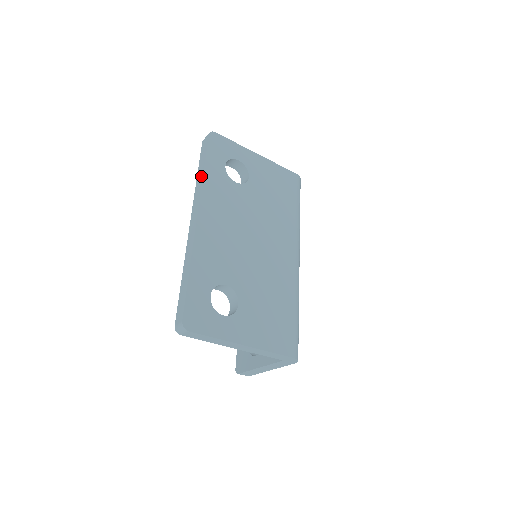
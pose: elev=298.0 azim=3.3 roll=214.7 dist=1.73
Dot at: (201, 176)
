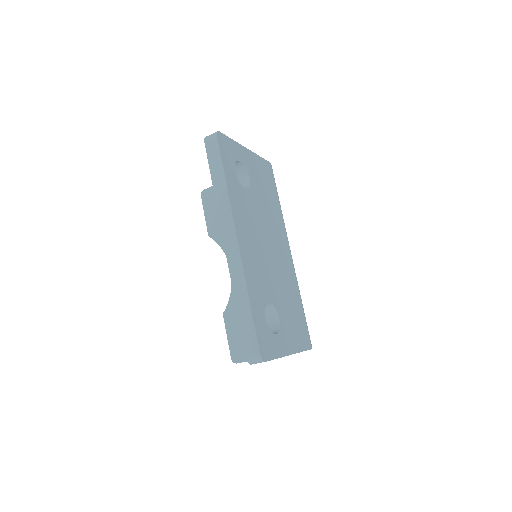
Dot at: (224, 189)
